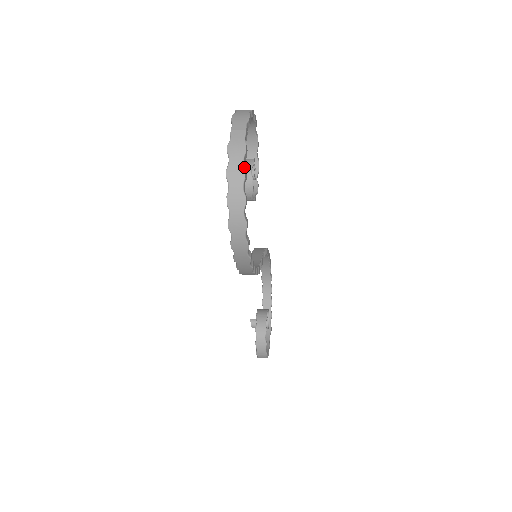
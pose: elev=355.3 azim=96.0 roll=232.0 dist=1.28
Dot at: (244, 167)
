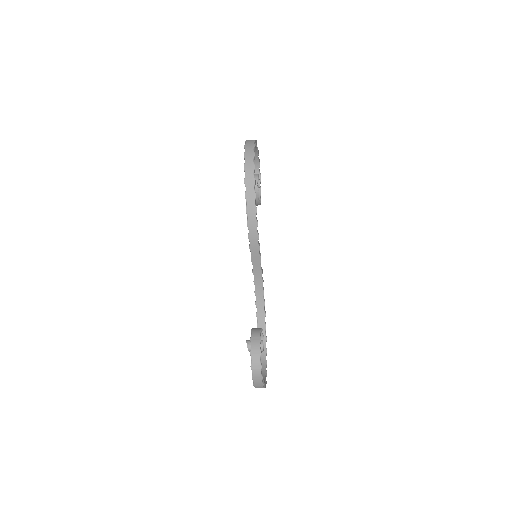
Dot at: (255, 140)
